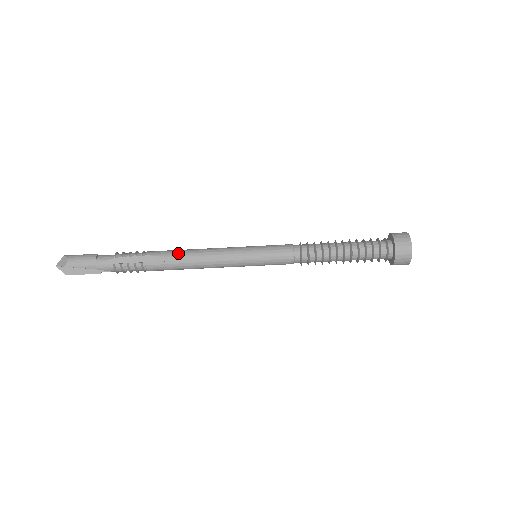
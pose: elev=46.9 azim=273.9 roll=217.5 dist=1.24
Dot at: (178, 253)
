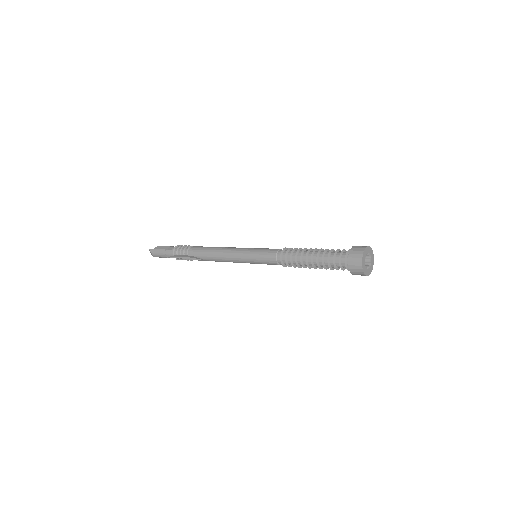
Dot at: (206, 256)
